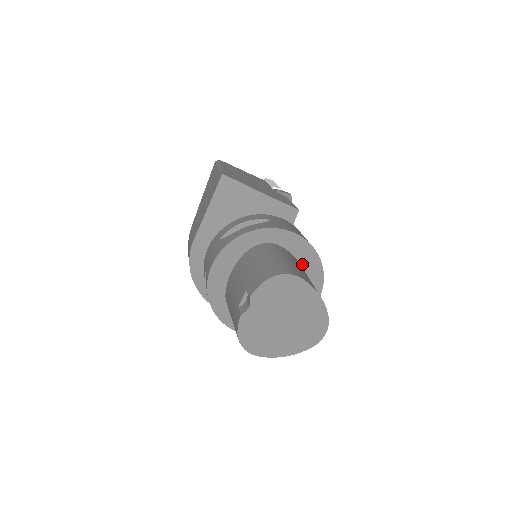
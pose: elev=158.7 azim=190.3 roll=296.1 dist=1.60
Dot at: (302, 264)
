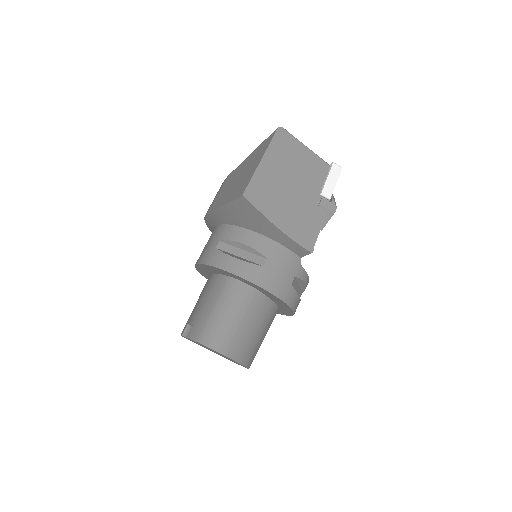
Dot at: (276, 302)
